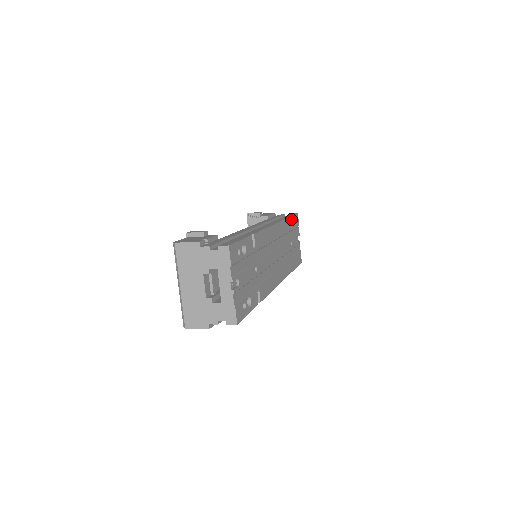
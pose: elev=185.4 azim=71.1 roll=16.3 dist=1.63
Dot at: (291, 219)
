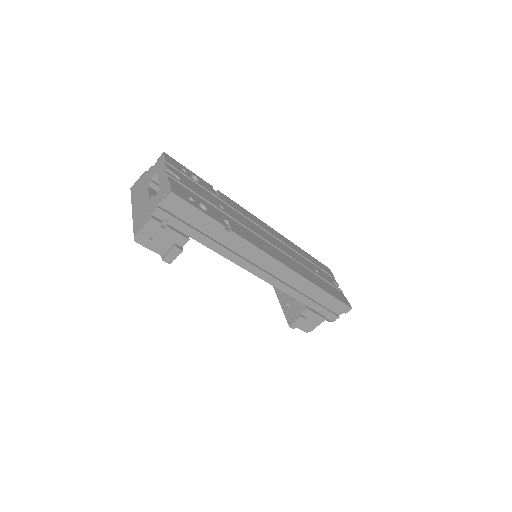
Dot at: (311, 257)
